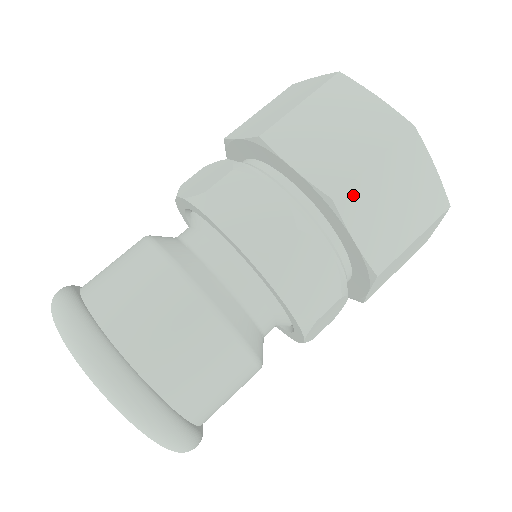
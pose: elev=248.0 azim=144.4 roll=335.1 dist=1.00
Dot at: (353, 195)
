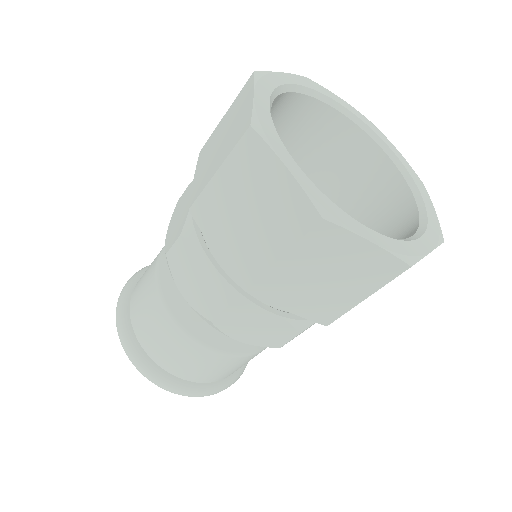
Dot at: (267, 285)
